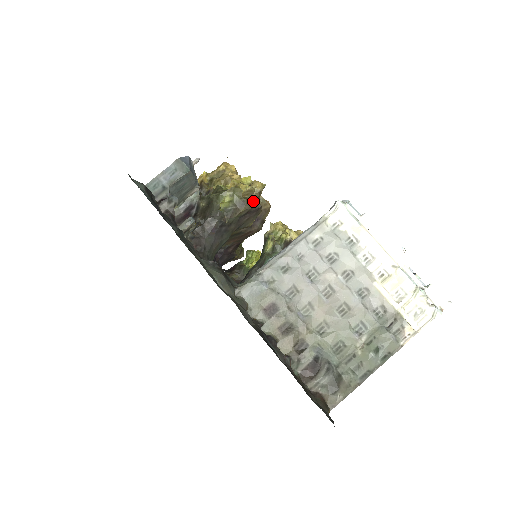
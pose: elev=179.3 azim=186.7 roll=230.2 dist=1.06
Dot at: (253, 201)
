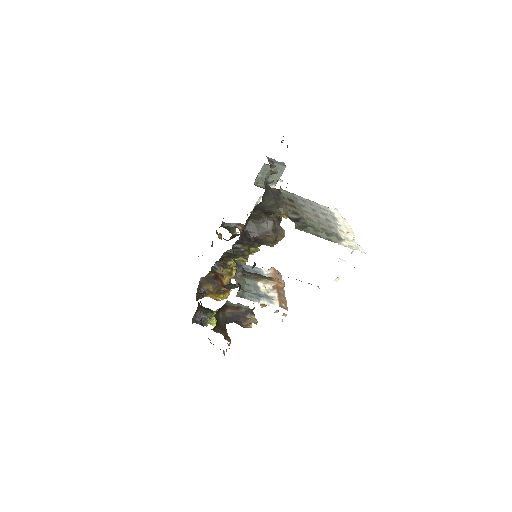
Dot at: occluded
